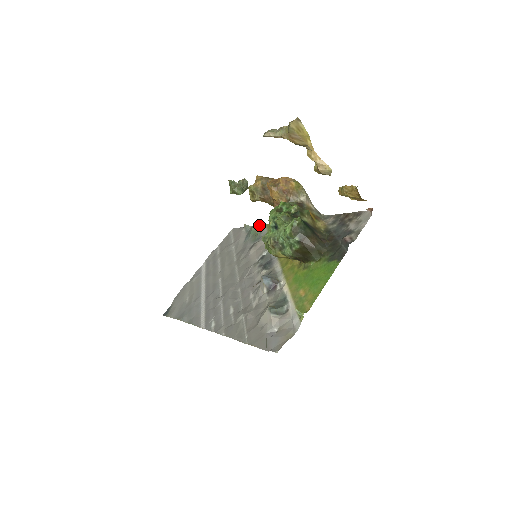
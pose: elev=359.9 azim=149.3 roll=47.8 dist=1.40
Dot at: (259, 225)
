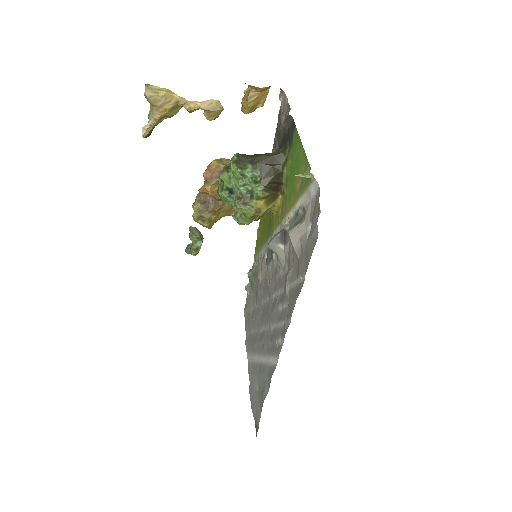
Dot at: occluded
